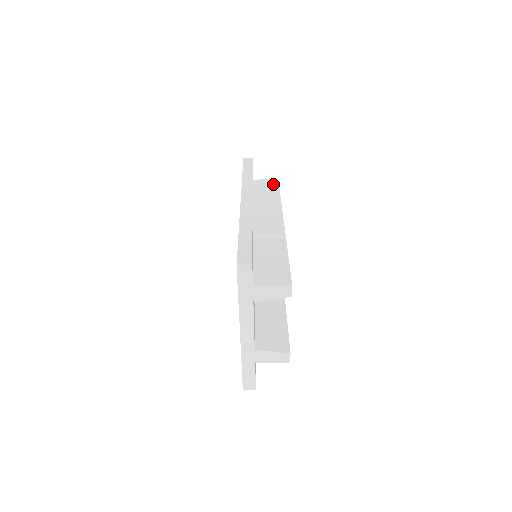
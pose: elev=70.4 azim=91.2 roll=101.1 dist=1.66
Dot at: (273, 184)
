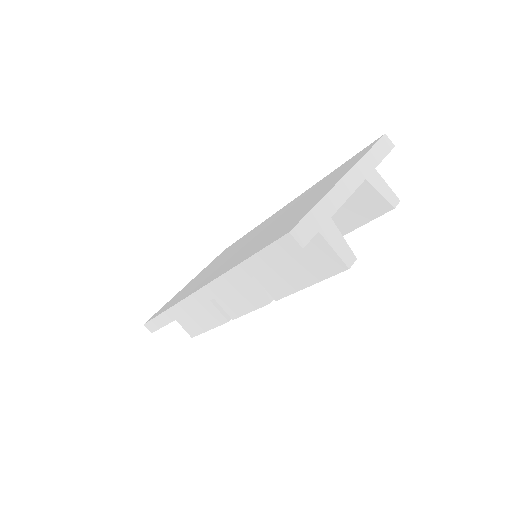
Dot at: occluded
